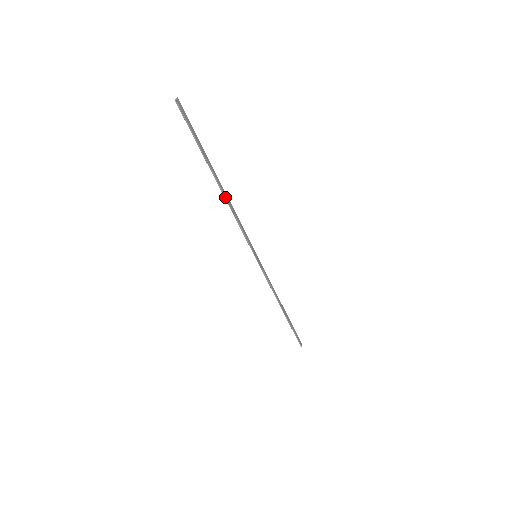
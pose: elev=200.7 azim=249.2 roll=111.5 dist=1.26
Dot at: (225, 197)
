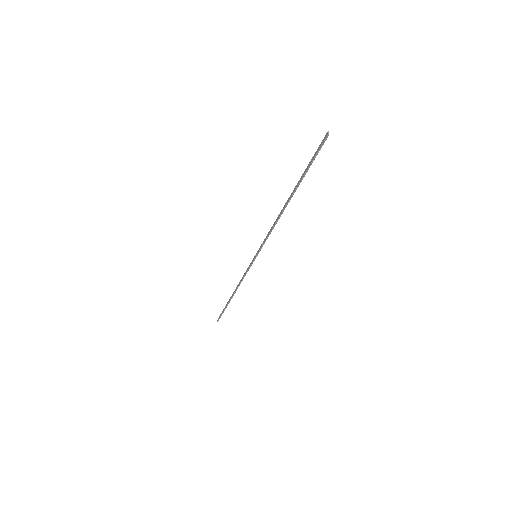
Dot at: occluded
